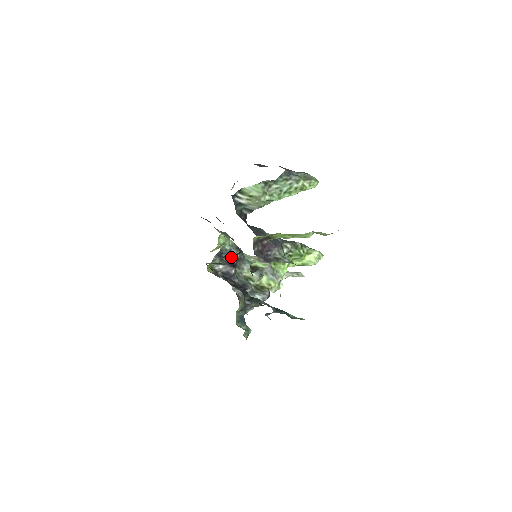
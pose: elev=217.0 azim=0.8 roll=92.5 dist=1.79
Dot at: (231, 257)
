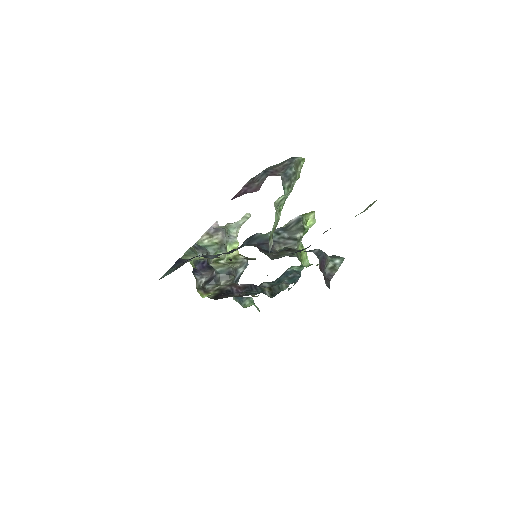
Dot at: (201, 262)
